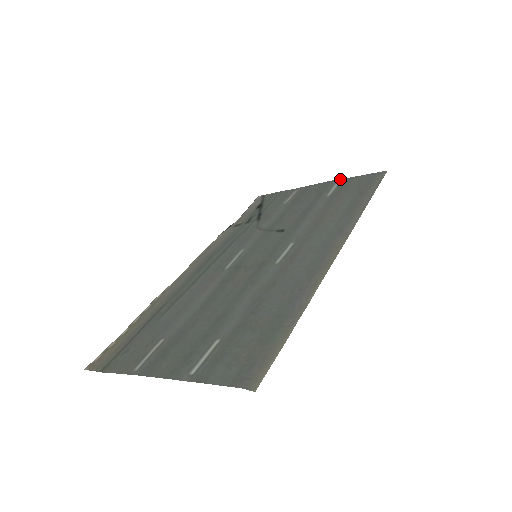
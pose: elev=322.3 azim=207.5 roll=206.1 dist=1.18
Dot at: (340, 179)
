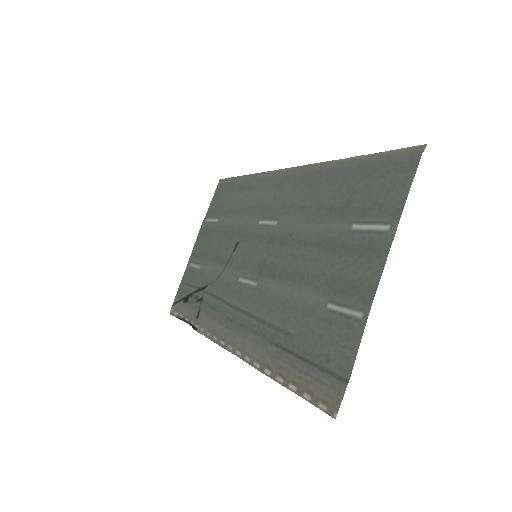
Dot at: (204, 220)
